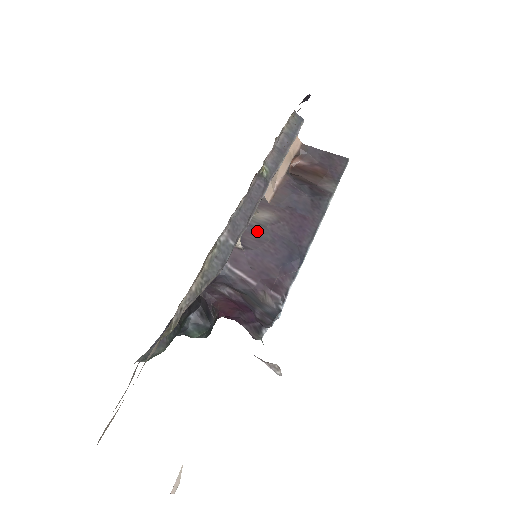
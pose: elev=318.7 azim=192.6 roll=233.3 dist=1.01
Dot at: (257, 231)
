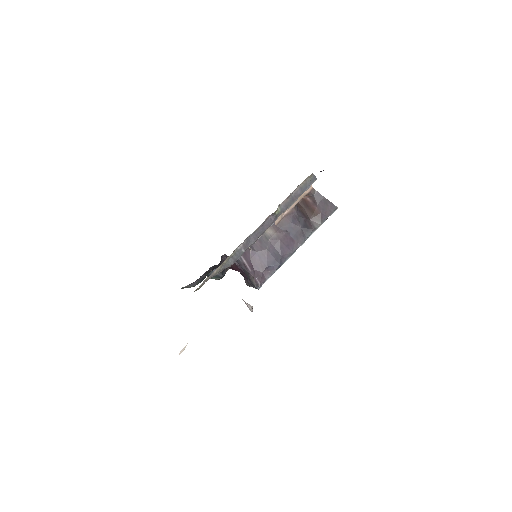
Dot at: (262, 240)
